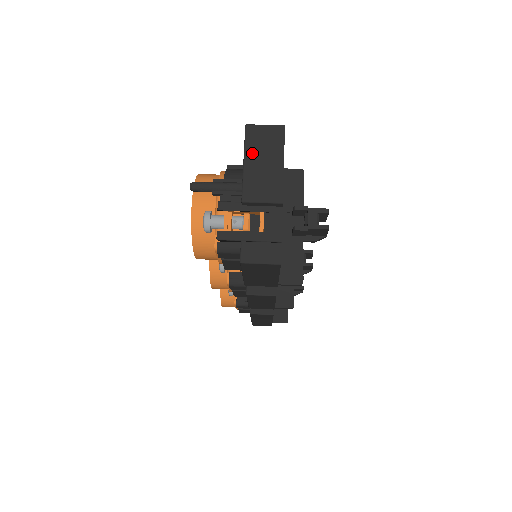
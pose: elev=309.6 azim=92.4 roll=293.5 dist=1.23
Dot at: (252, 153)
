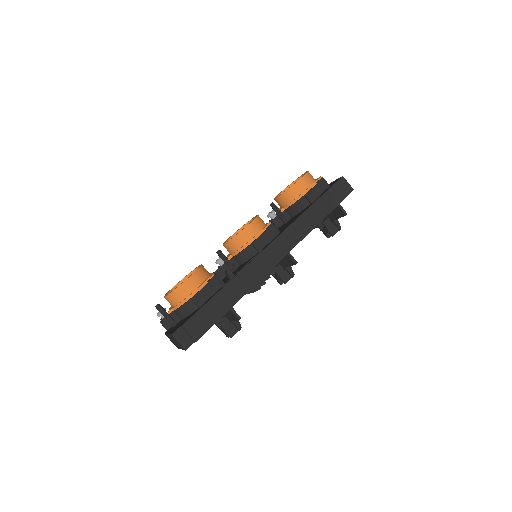
Dot at: (171, 337)
